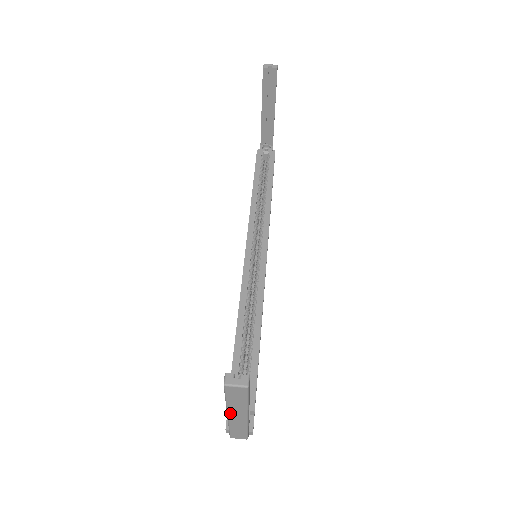
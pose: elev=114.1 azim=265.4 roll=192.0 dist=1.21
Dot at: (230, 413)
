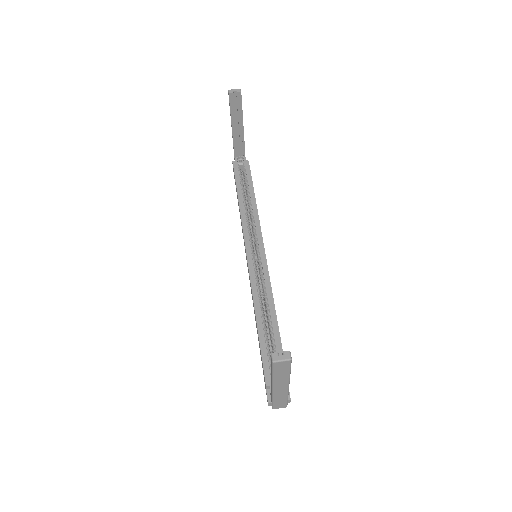
Dot at: (275, 386)
